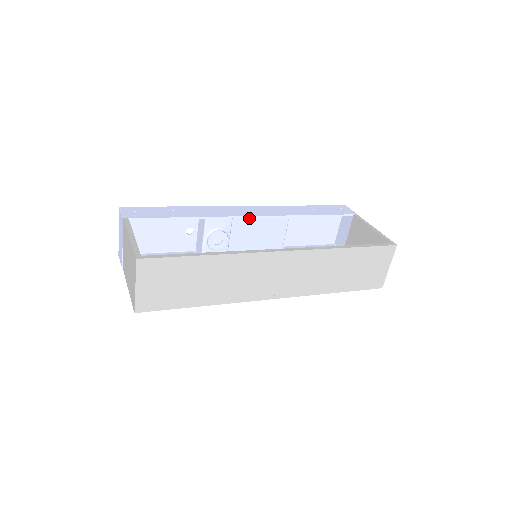
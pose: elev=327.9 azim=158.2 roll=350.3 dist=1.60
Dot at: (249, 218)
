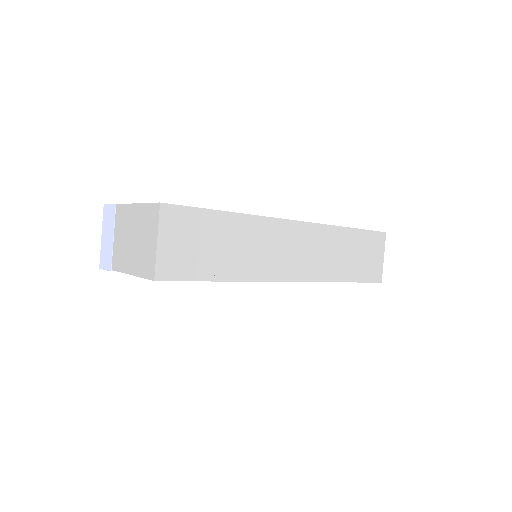
Dot at: occluded
